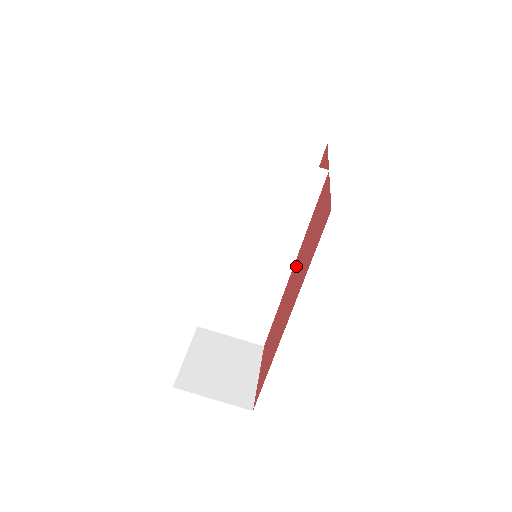
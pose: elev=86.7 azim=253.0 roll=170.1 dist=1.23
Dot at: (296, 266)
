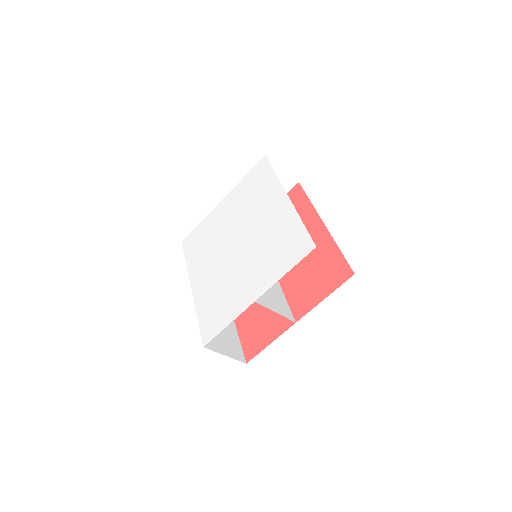
Dot at: occluded
